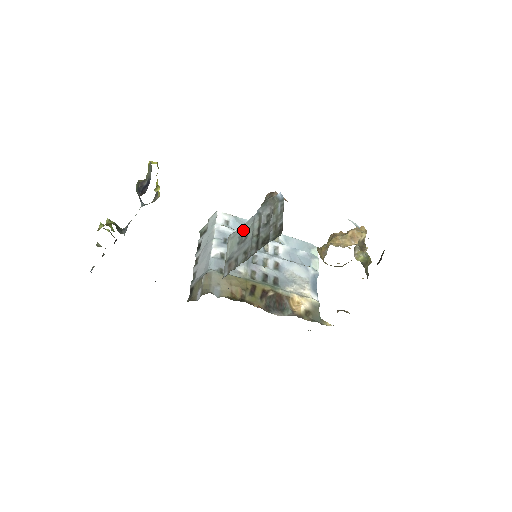
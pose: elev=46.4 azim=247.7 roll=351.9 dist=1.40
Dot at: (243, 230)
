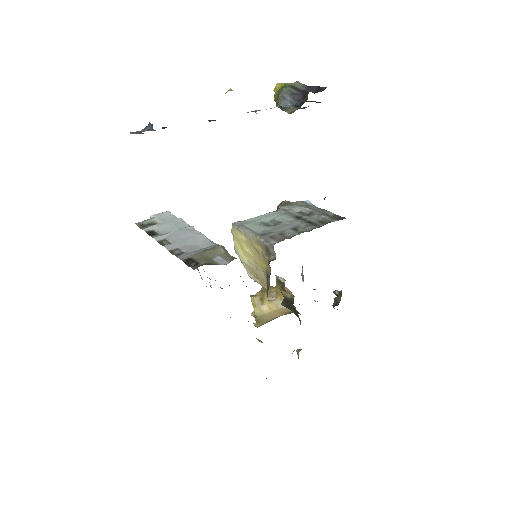
Dot at: (265, 219)
